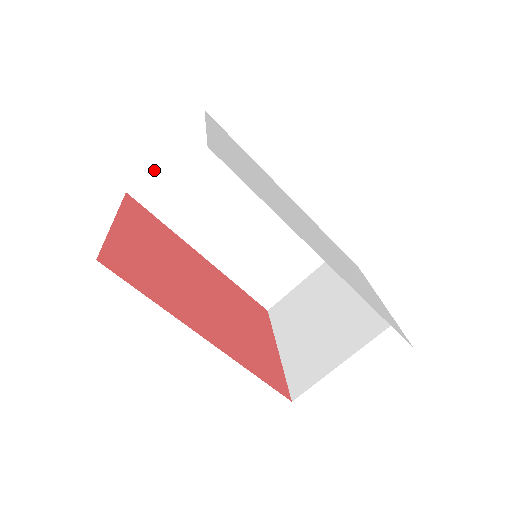
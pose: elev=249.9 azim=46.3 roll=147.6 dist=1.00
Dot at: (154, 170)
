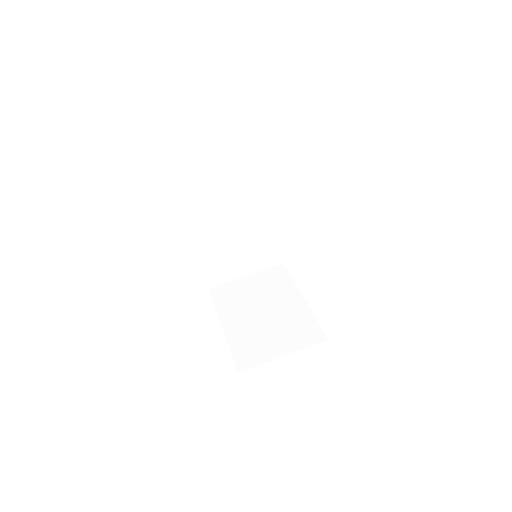
Dot at: (200, 148)
